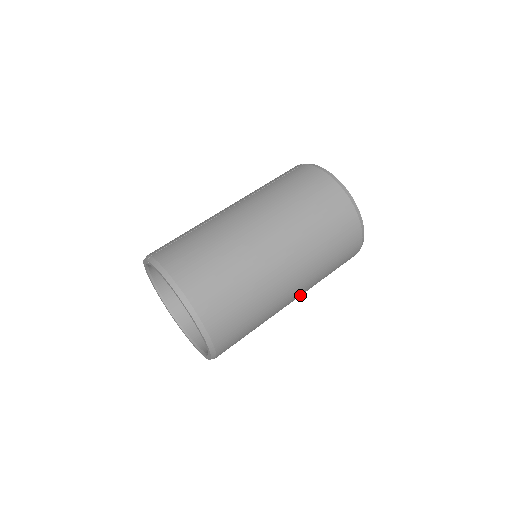
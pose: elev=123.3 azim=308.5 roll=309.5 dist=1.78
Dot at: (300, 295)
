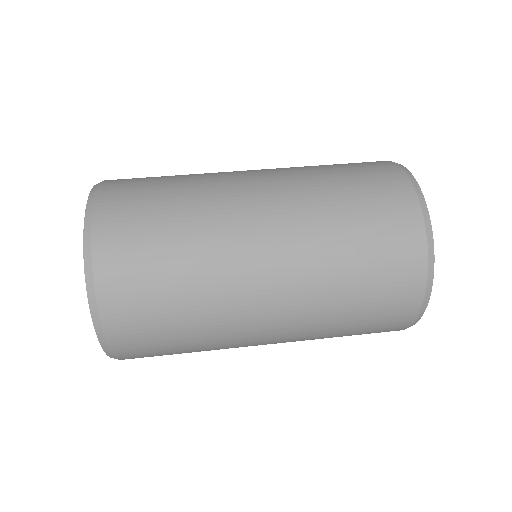
Dot at: (287, 336)
